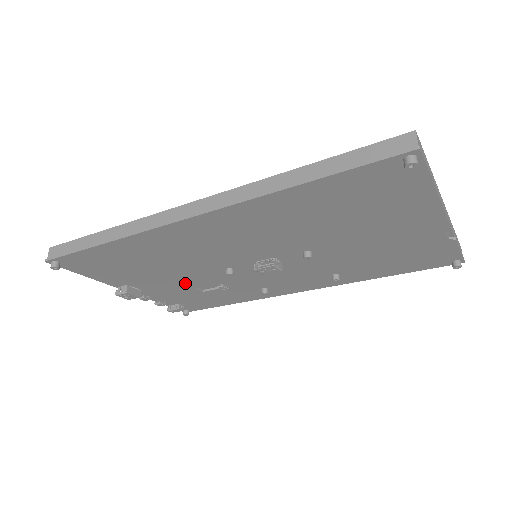
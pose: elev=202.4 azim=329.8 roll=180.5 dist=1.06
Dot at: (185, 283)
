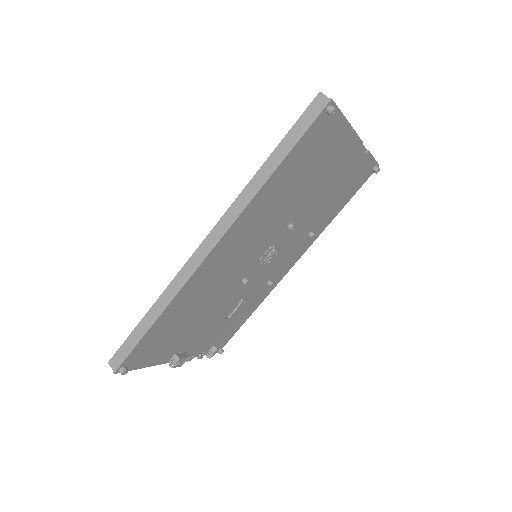
Dot at: (216, 319)
